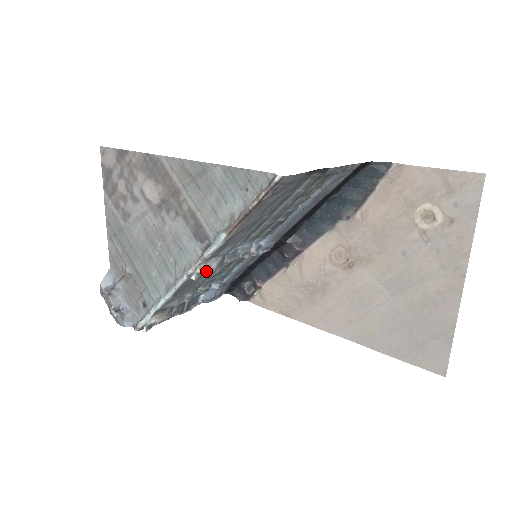
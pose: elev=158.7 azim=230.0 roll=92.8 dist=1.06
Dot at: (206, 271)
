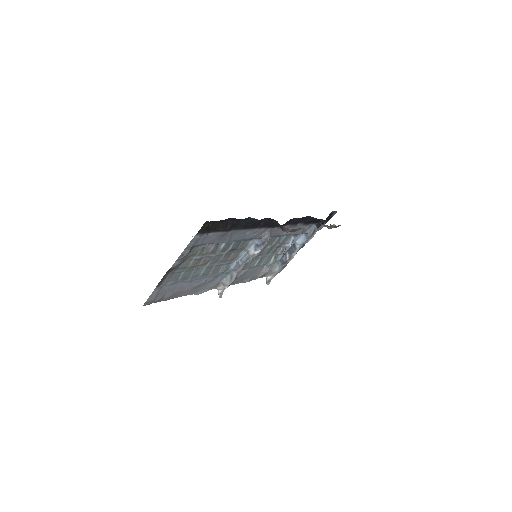
Dot at: (225, 288)
